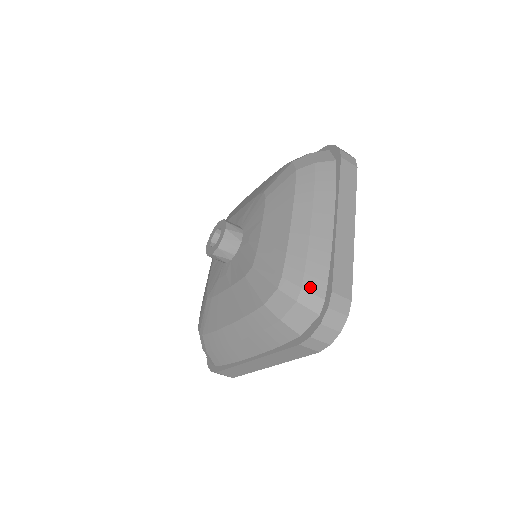
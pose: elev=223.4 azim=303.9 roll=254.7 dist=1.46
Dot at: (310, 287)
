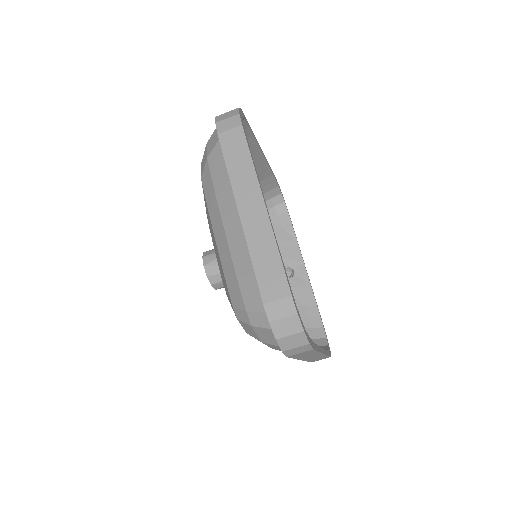
Dot at: (251, 306)
